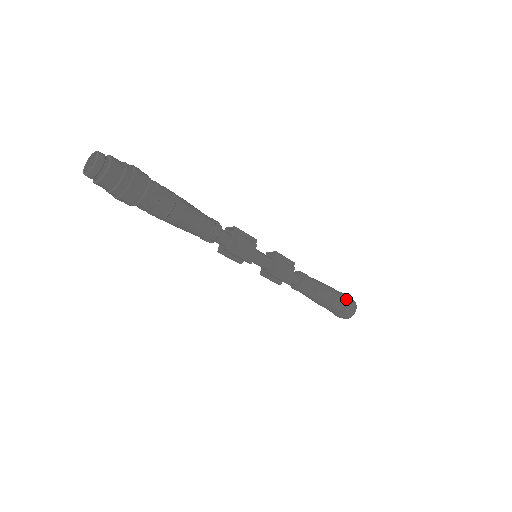
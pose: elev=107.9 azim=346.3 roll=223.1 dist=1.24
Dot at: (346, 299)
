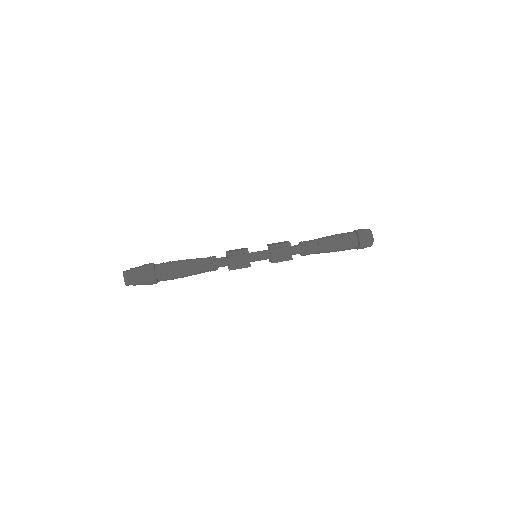
Dot at: (358, 237)
